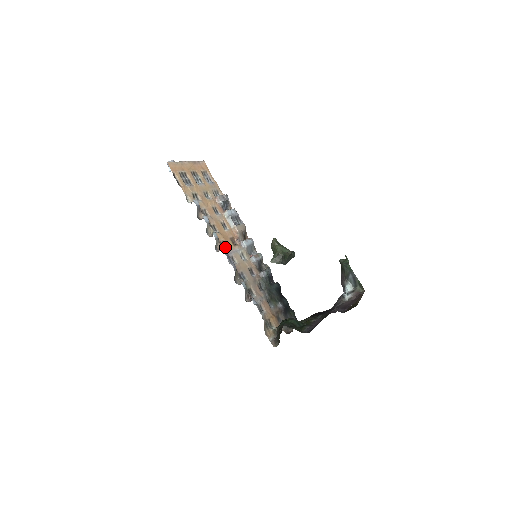
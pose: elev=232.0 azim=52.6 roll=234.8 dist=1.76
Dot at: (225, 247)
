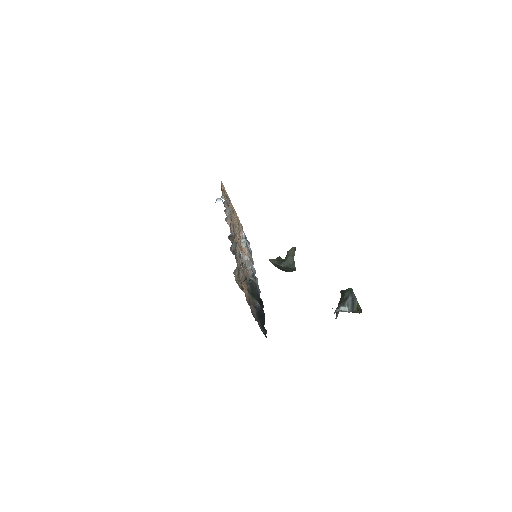
Dot at: occluded
